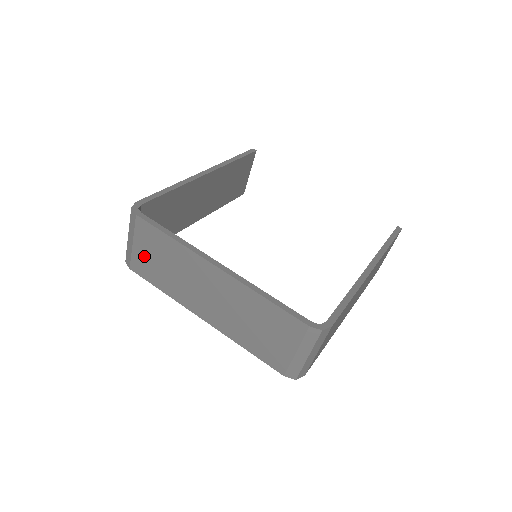
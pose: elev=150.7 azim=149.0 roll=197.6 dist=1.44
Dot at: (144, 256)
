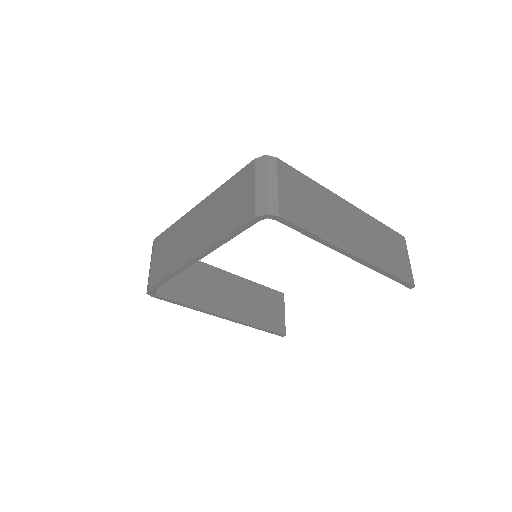
Dot at: (157, 263)
